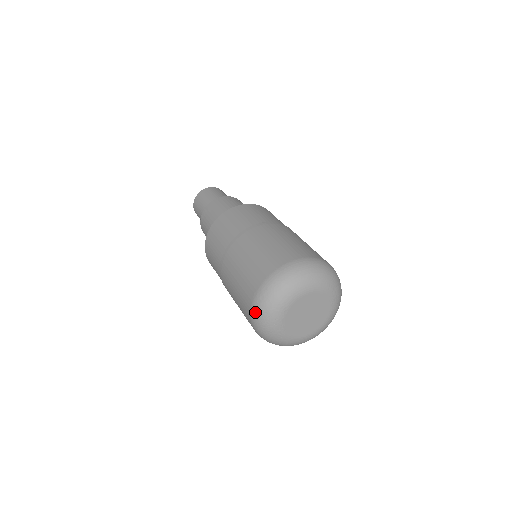
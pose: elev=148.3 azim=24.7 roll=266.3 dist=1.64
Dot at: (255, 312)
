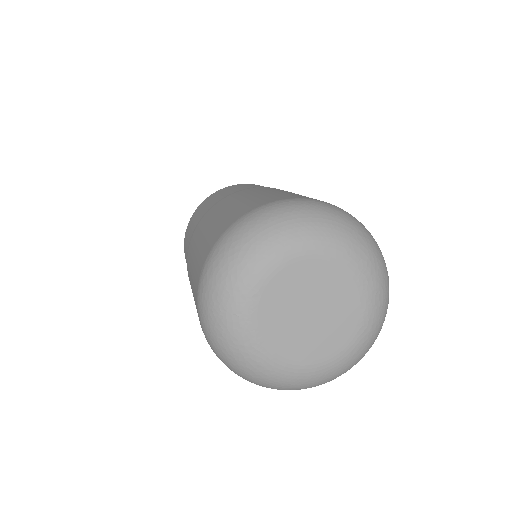
Dot at: (201, 306)
